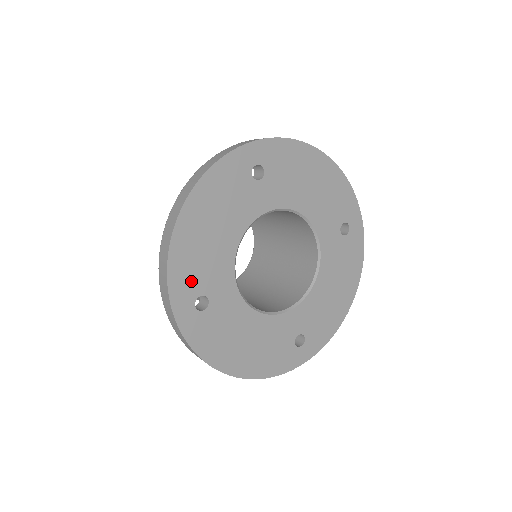
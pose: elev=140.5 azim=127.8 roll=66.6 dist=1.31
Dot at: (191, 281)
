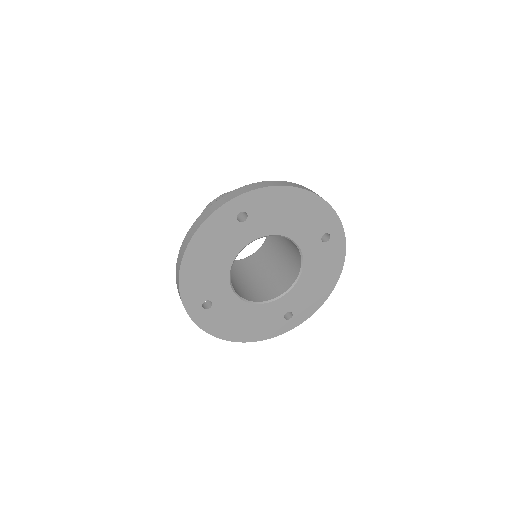
Dot at: (197, 293)
